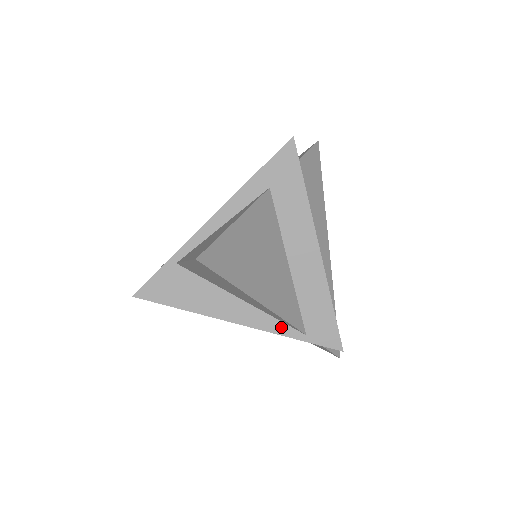
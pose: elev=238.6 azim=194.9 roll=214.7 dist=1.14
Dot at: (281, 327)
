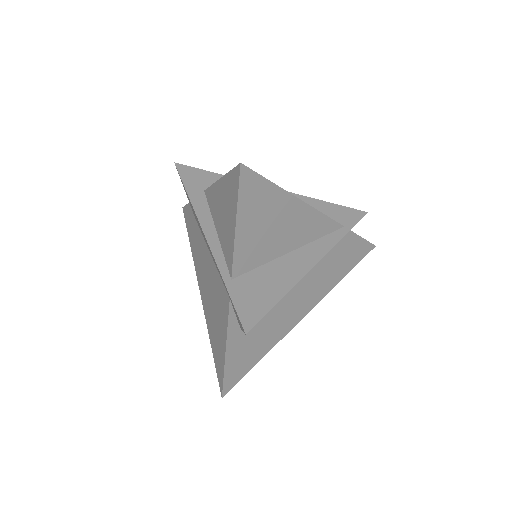
Dot at: (331, 238)
